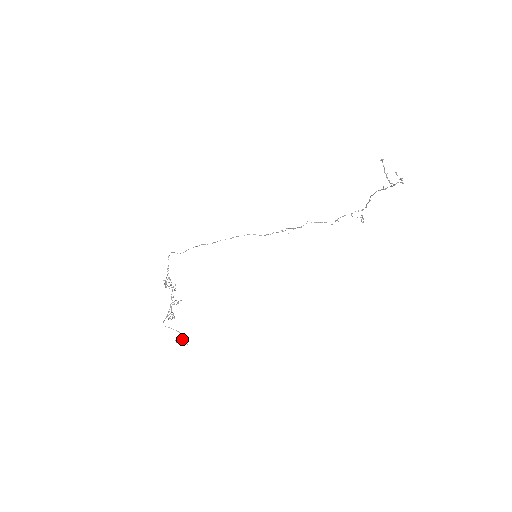
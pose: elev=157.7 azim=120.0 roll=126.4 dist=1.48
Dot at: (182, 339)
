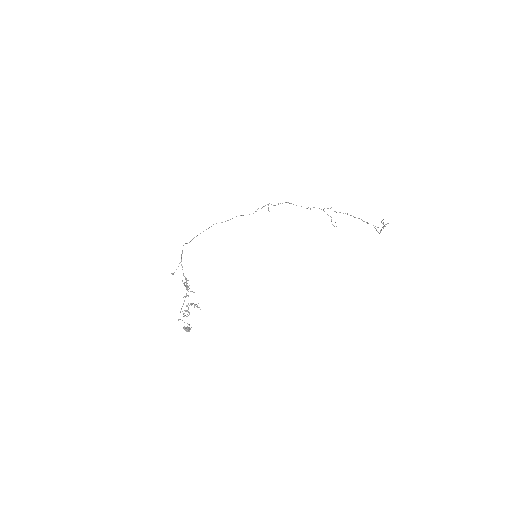
Dot at: (189, 328)
